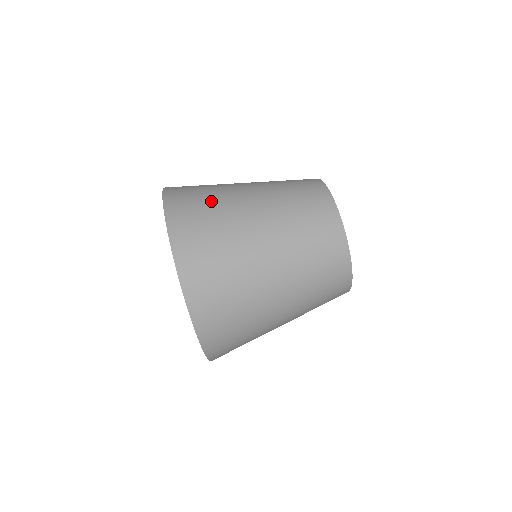
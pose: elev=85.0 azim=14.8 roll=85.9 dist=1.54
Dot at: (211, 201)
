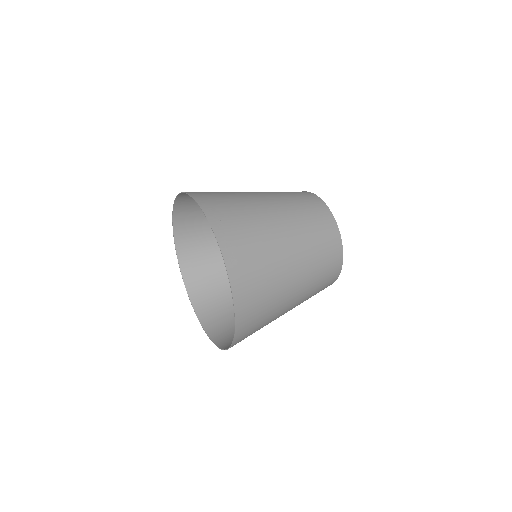
Dot at: (266, 272)
